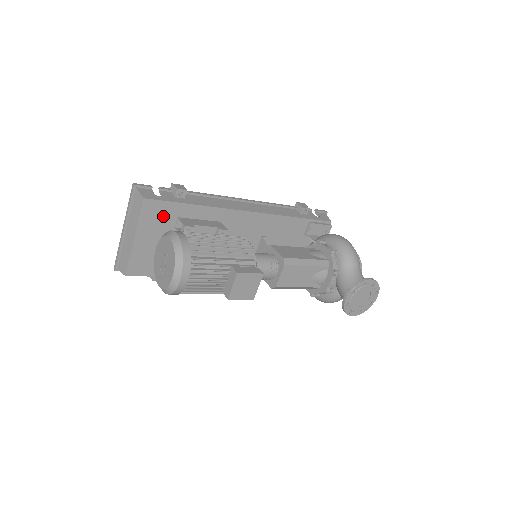
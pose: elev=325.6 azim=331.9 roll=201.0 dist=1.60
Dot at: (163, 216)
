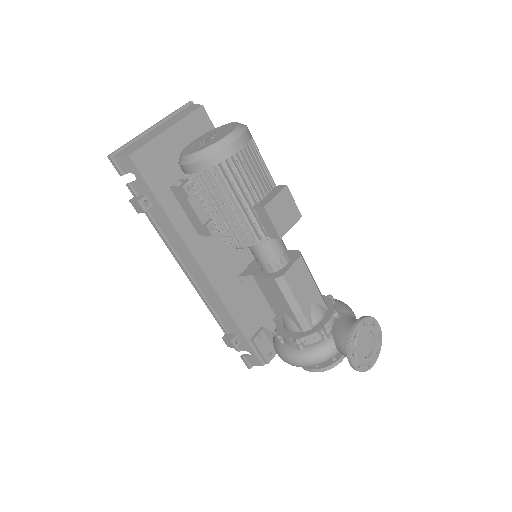
Dot at: occluded
